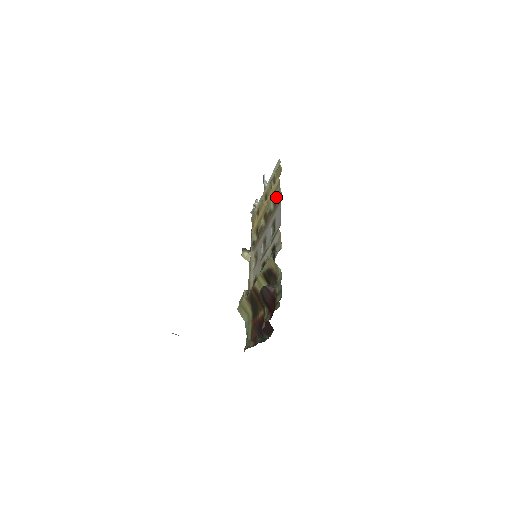
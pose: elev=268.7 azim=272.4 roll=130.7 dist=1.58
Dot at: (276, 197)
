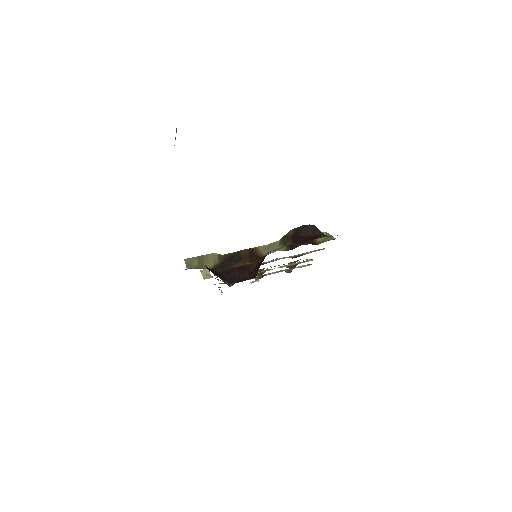
Dot at: occluded
